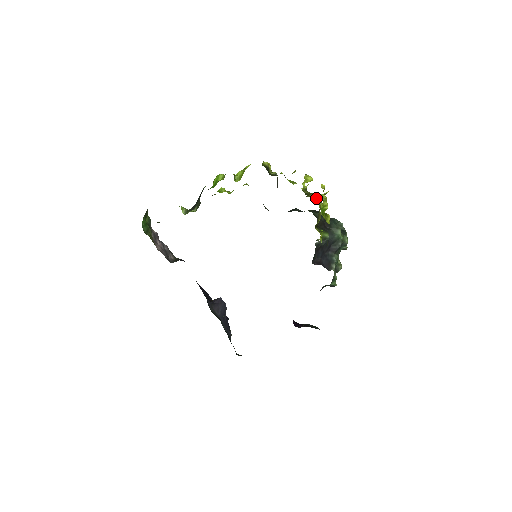
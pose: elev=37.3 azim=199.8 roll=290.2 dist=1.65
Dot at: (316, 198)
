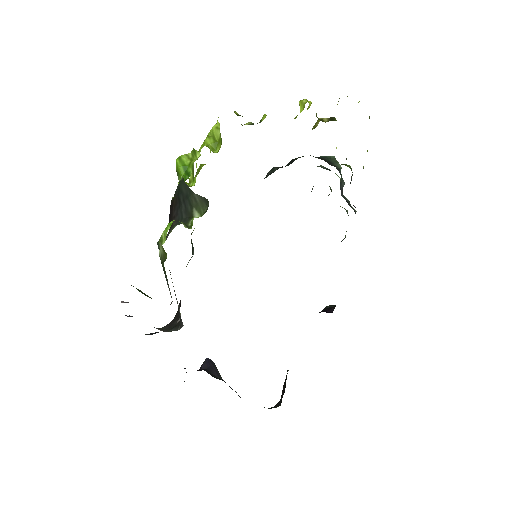
Dot at: occluded
